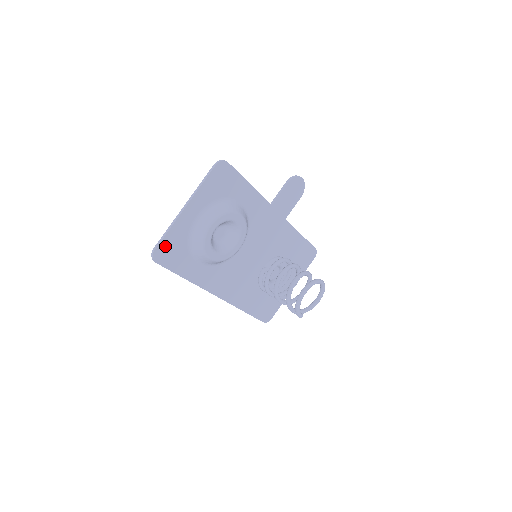
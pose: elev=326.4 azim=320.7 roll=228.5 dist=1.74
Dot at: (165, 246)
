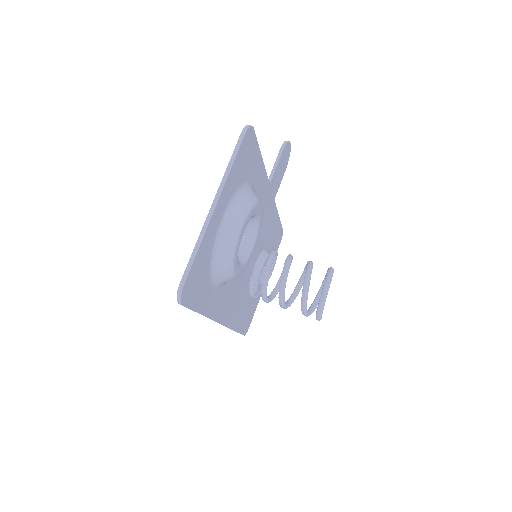
Dot at: (192, 275)
